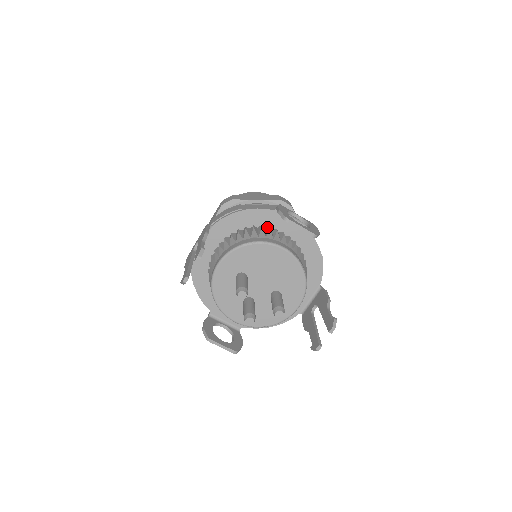
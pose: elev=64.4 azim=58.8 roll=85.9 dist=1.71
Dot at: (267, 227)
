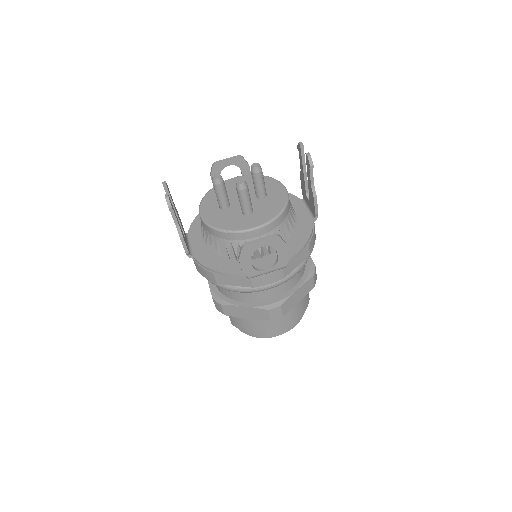
Dot at: occluded
